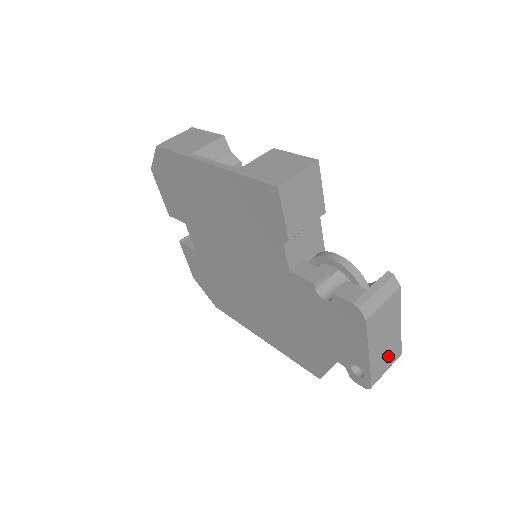
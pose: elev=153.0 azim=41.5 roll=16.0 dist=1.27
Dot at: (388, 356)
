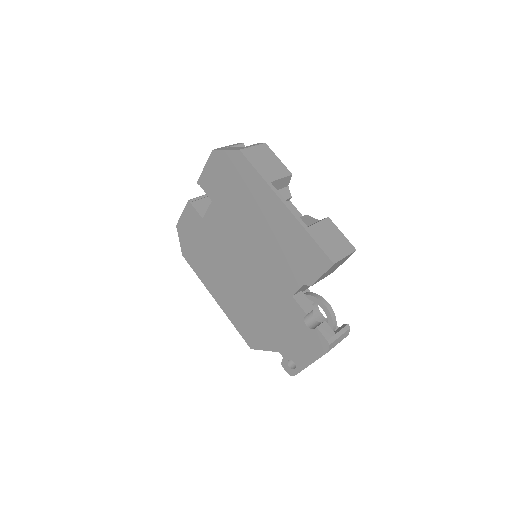
Dot at: occluded
